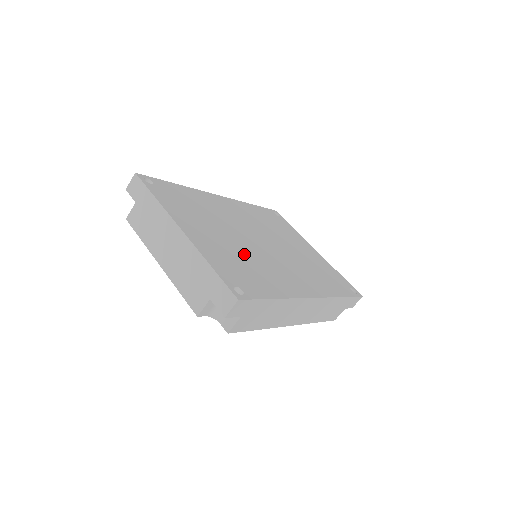
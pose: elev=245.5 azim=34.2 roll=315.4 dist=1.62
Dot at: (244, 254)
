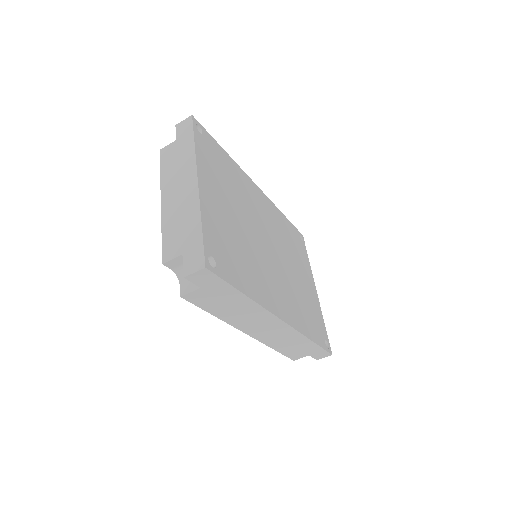
Dot at: (242, 241)
